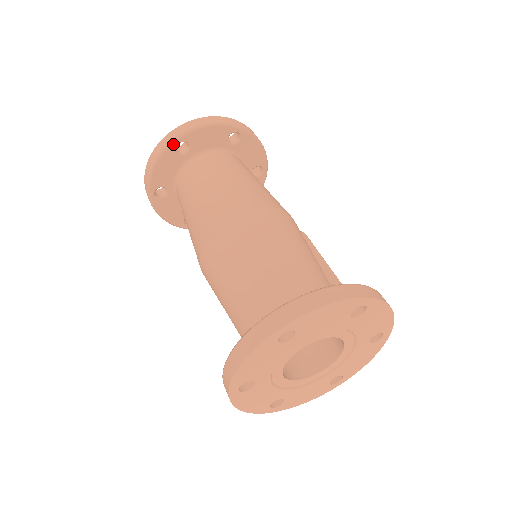
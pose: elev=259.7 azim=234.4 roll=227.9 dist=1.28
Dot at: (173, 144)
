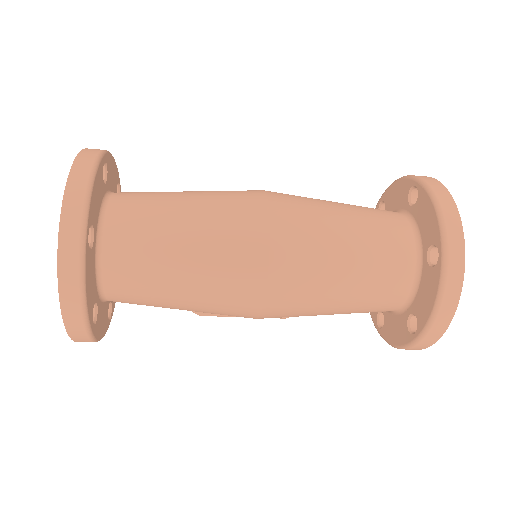
Dot at: (86, 242)
